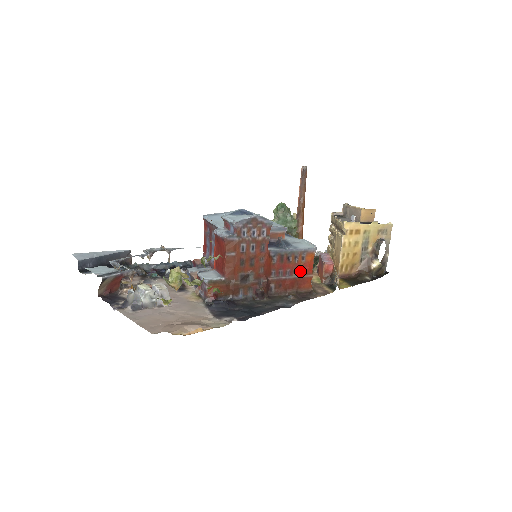
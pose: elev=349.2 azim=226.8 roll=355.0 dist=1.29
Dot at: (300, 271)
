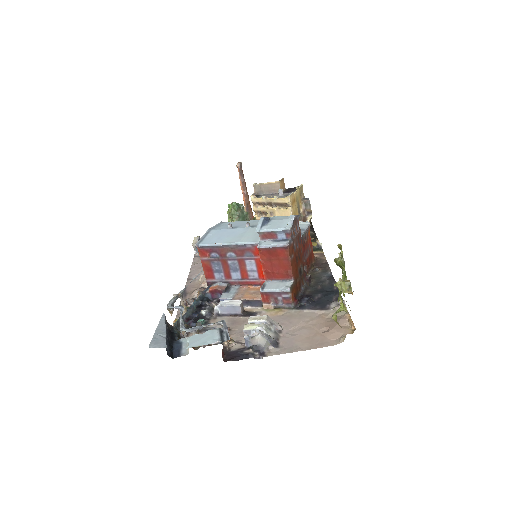
Dot at: (309, 247)
